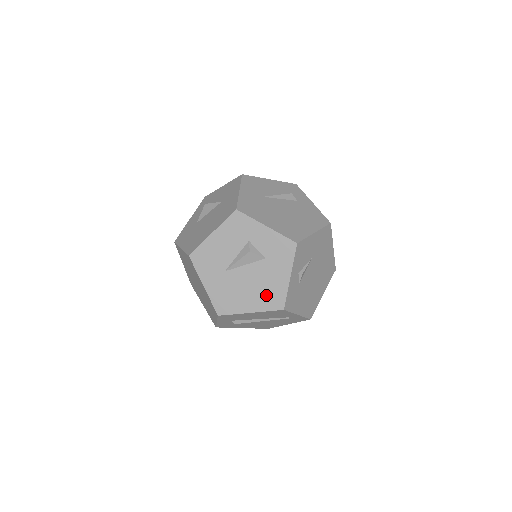
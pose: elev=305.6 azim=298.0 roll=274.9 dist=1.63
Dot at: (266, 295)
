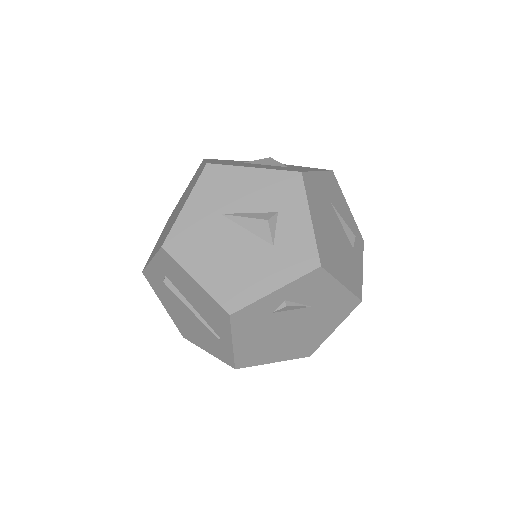
Dot at: (231, 280)
